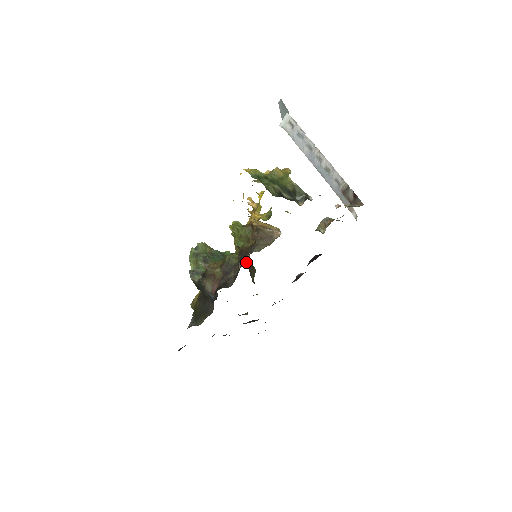
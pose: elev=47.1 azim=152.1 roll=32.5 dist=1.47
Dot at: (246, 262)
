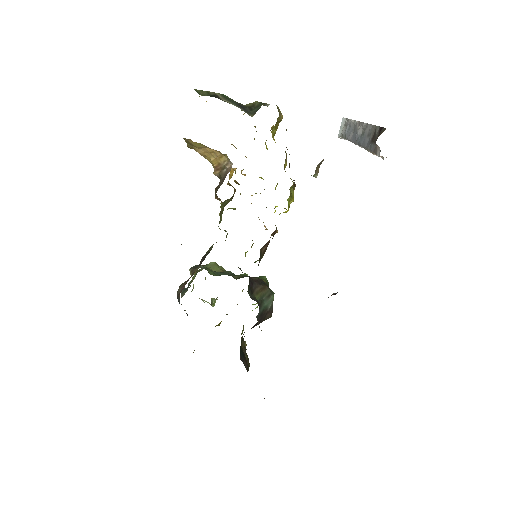
Dot at: (256, 279)
